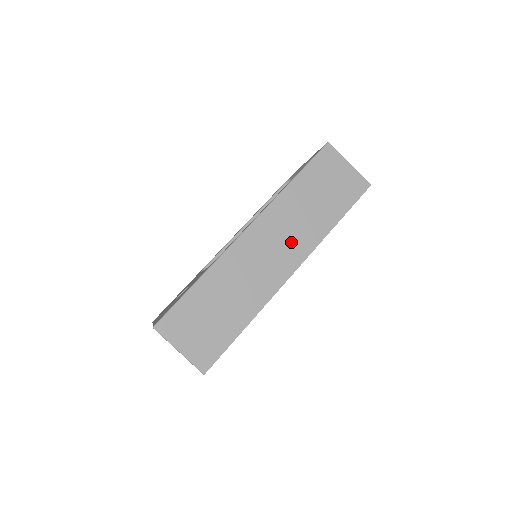
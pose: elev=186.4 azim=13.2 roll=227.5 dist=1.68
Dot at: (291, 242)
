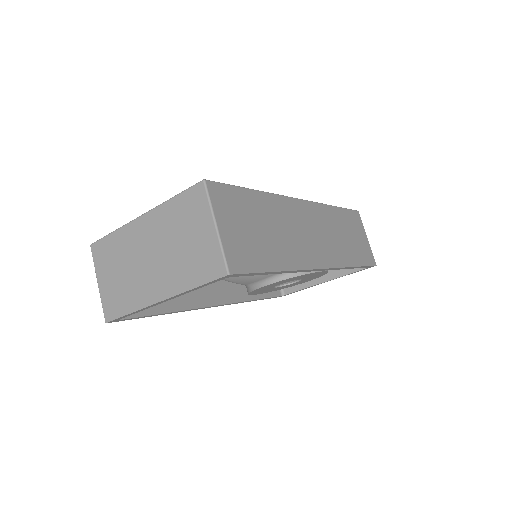
Dot at: (327, 244)
